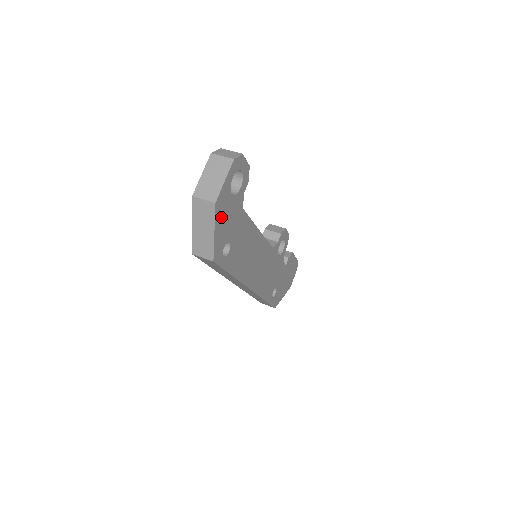
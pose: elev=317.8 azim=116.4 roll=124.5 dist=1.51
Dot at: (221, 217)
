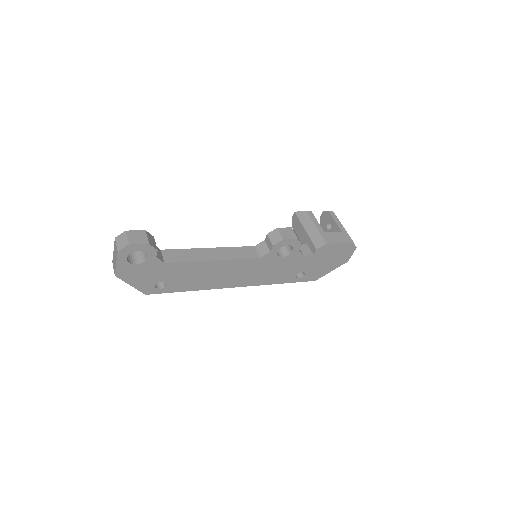
Dot at: (132, 277)
